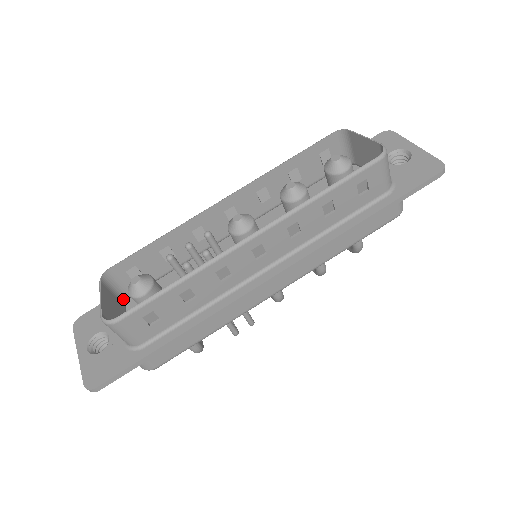
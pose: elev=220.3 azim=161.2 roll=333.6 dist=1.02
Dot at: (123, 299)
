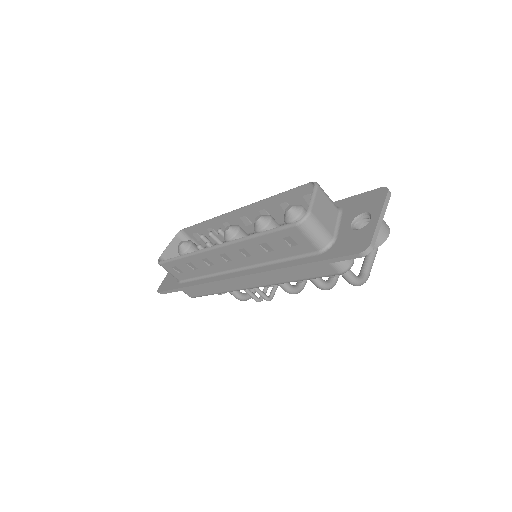
Dot at: occluded
